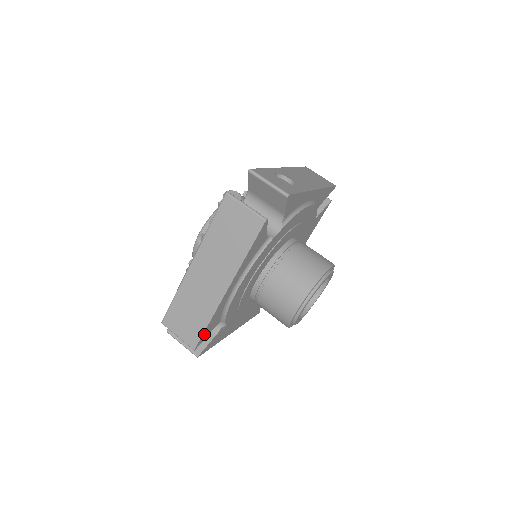
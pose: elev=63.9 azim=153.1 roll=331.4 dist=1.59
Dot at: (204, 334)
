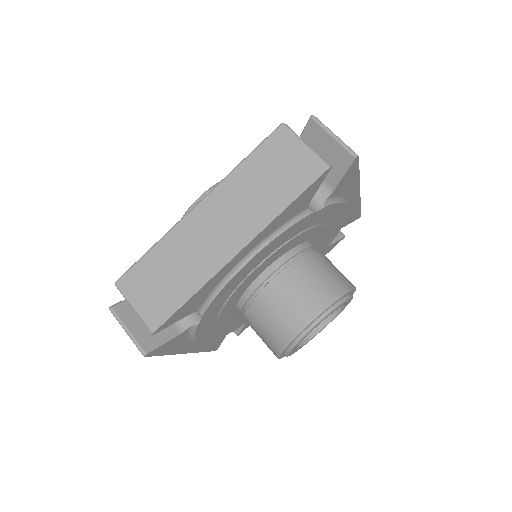
Dot at: (177, 313)
